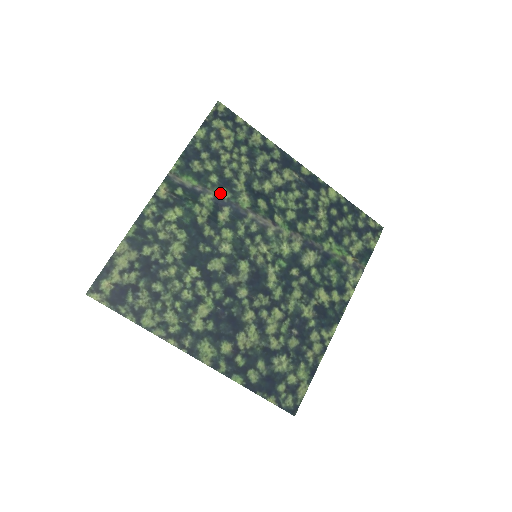
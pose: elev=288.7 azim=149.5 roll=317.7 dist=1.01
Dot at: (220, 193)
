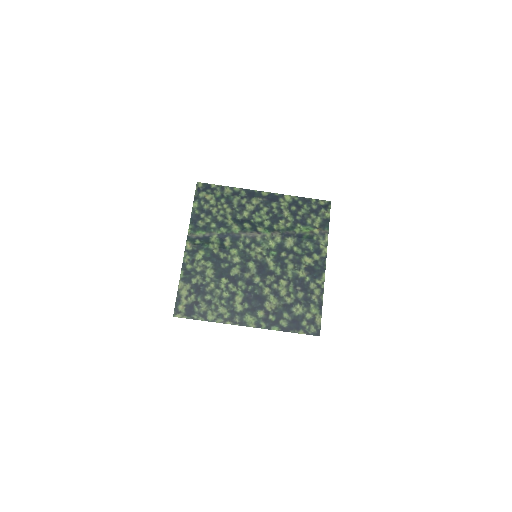
Dot at: (220, 231)
